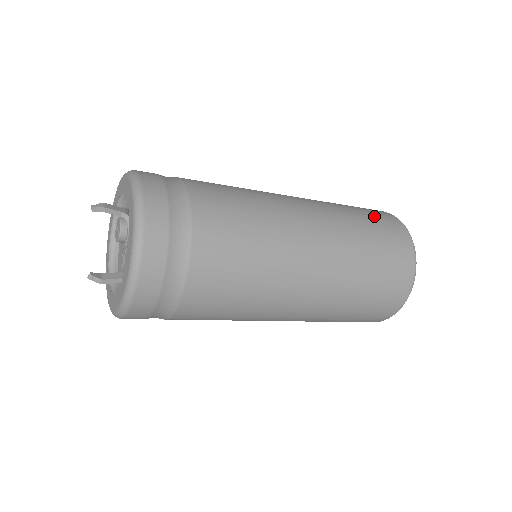
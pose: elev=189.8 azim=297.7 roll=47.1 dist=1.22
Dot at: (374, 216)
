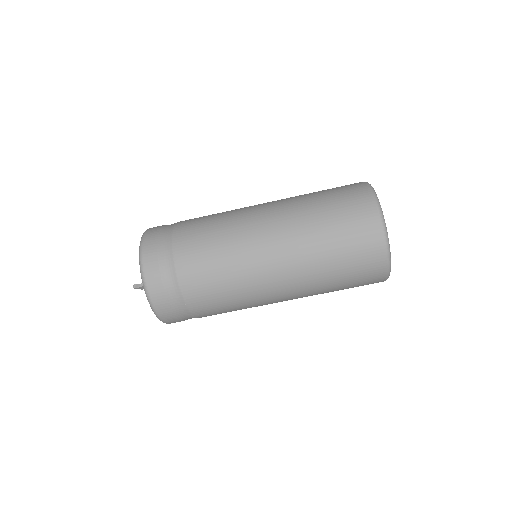
Dot at: occluded
